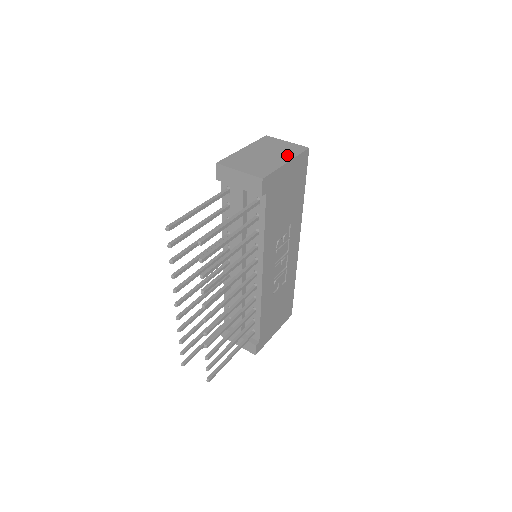
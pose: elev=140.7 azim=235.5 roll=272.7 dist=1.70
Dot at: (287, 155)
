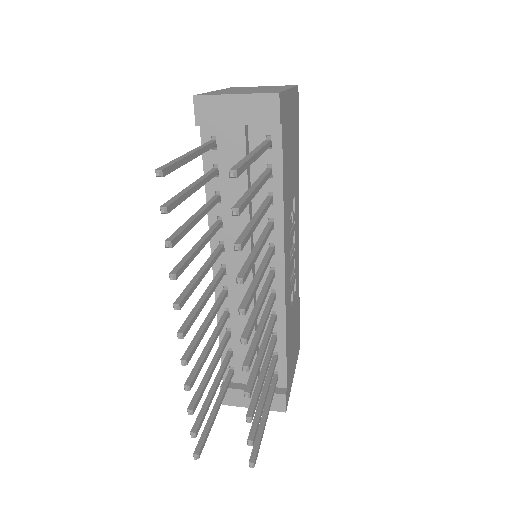
Dot at: (281, 87)
